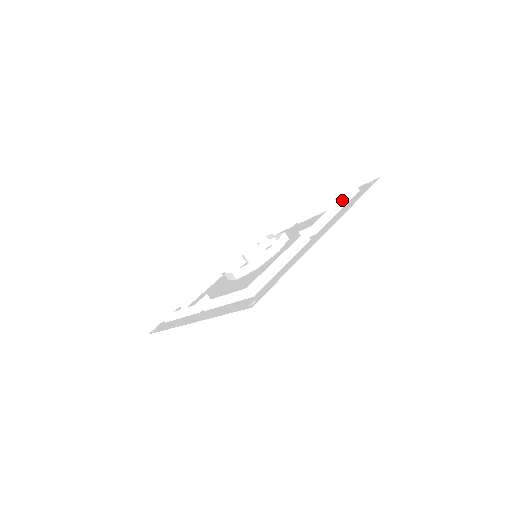
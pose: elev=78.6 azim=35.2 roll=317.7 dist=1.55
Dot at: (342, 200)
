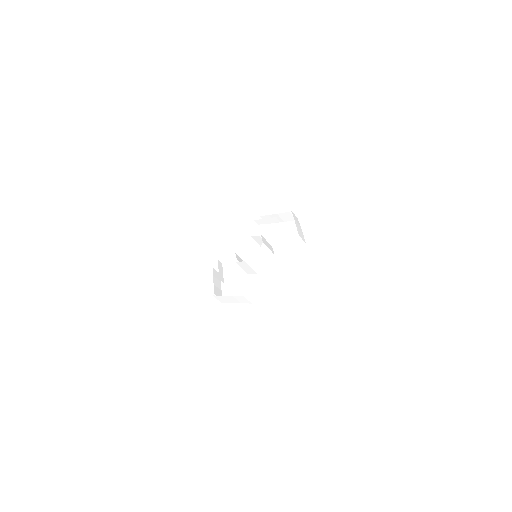
Dot at: (375, 149)
